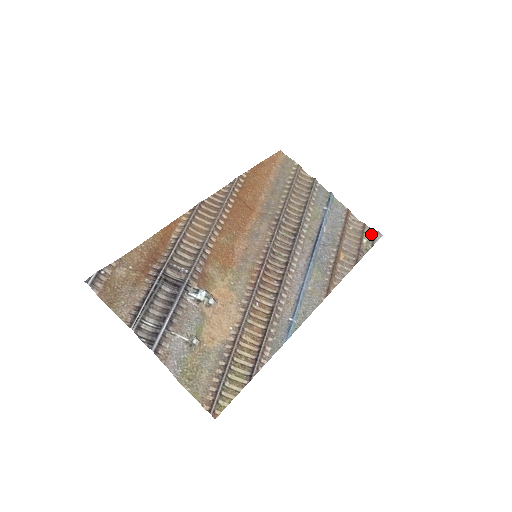
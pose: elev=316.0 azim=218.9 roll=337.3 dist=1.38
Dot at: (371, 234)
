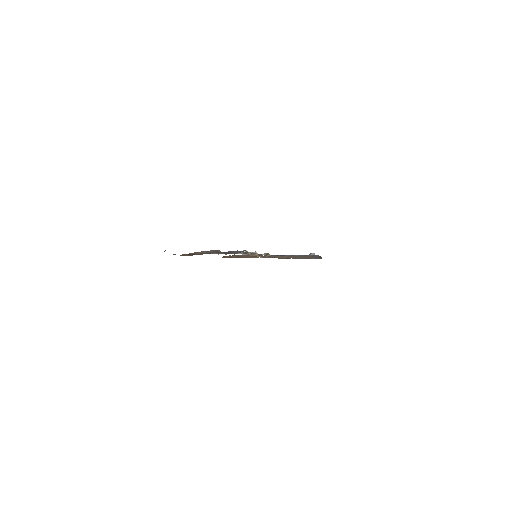
Dot at: occluded
